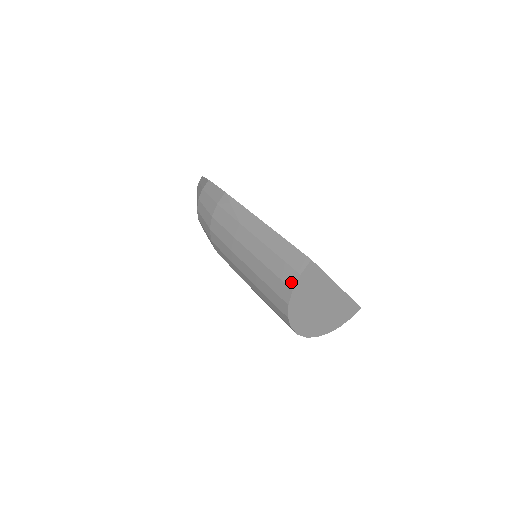
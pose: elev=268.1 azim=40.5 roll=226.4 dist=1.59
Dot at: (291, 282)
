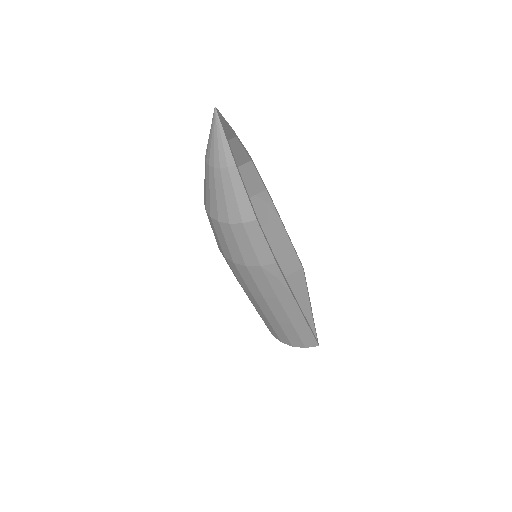
Dot at: (295, 345)
